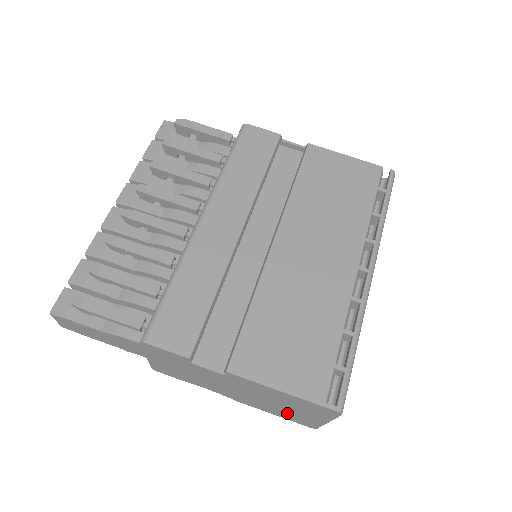
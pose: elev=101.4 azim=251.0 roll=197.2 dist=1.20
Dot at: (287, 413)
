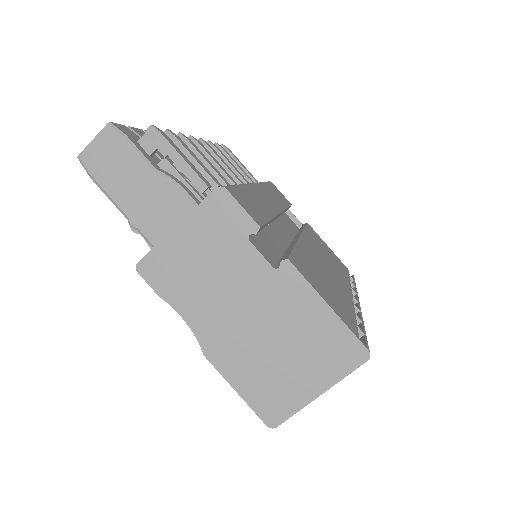
Dot at: (270, 379)
